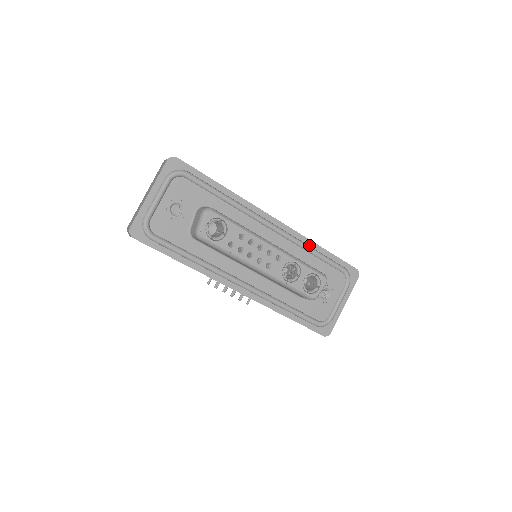
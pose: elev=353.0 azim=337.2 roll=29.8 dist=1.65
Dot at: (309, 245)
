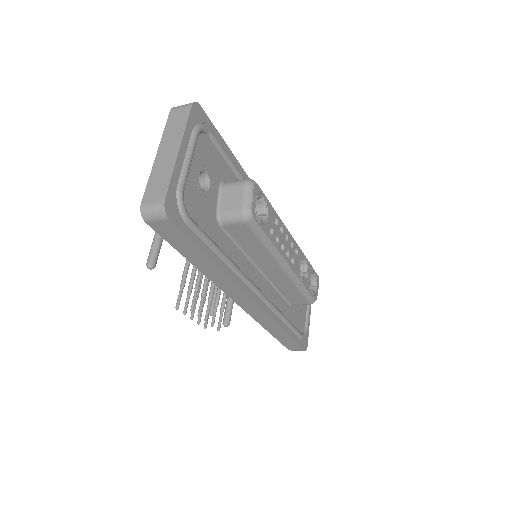
Dot at: occluded
